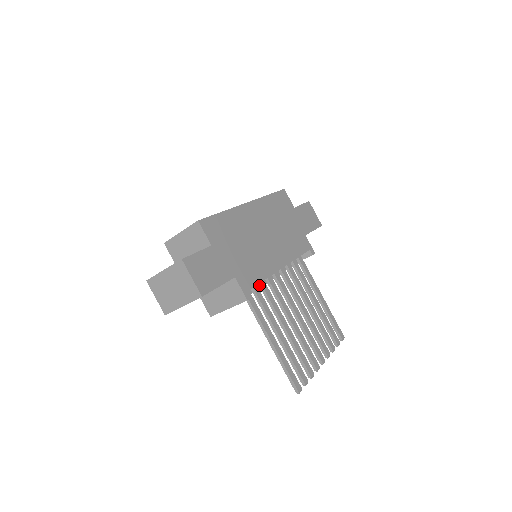
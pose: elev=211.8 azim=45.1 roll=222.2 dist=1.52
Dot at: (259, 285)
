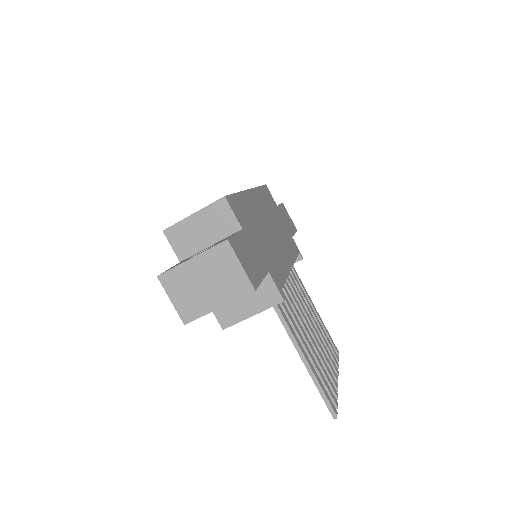
Dot at: occluded
